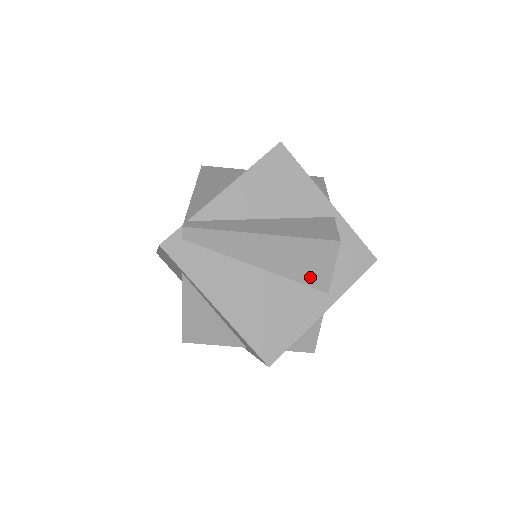
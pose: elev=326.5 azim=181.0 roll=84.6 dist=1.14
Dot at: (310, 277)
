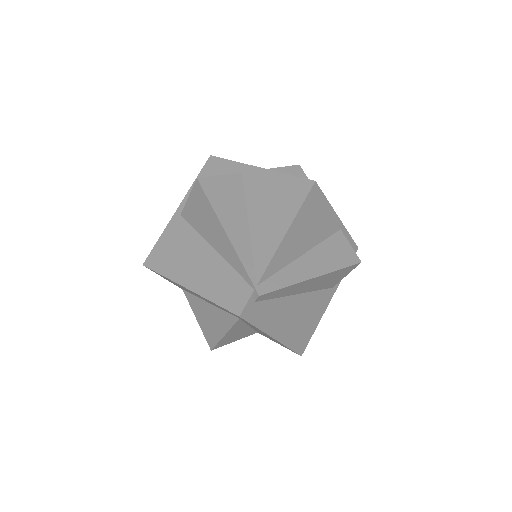
Dot at: (328, 285)
